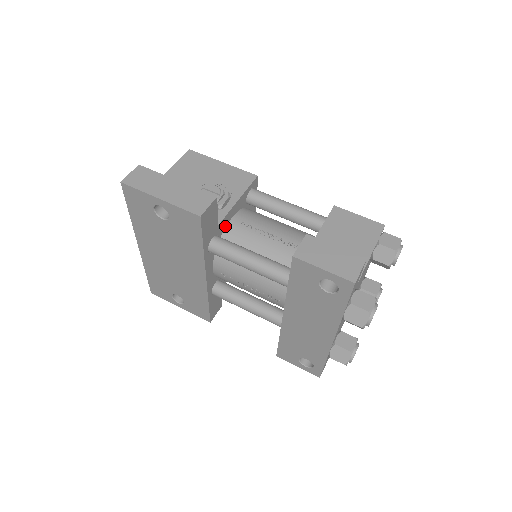
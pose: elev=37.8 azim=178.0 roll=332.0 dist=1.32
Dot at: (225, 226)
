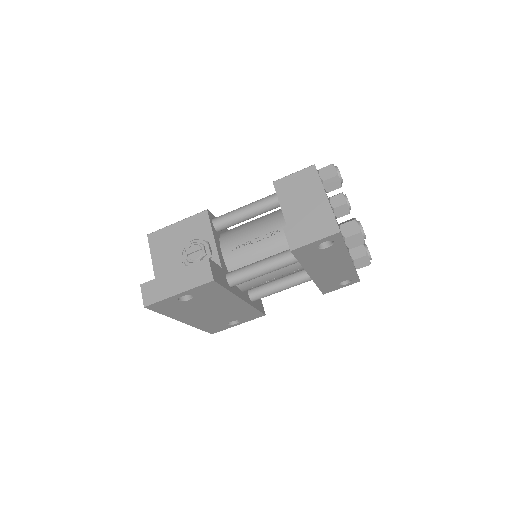
Dot at: (224, 262)
